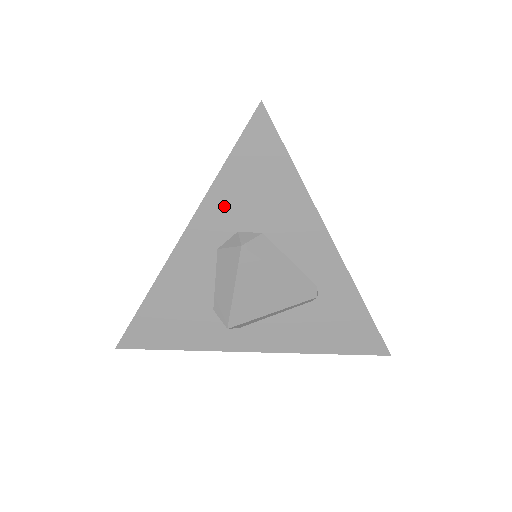
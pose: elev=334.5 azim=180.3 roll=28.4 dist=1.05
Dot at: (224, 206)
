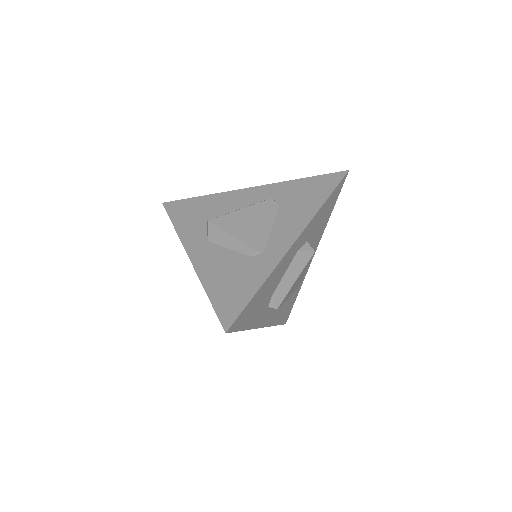
Dot at: (314, 224)
